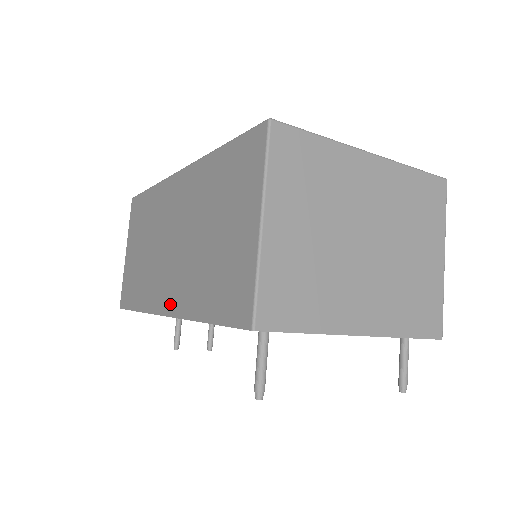
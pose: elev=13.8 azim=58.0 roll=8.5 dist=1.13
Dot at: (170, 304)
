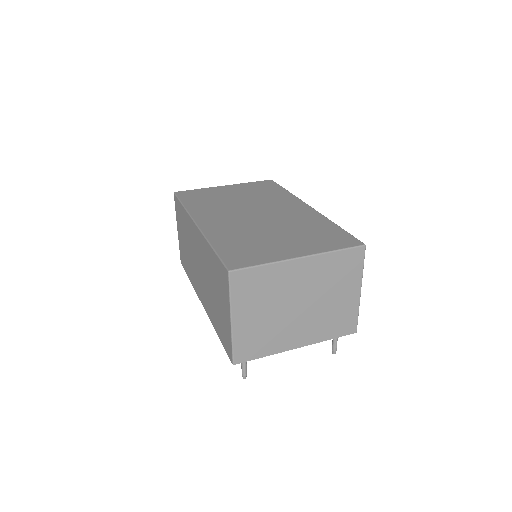
Dot at: (203, 302)
